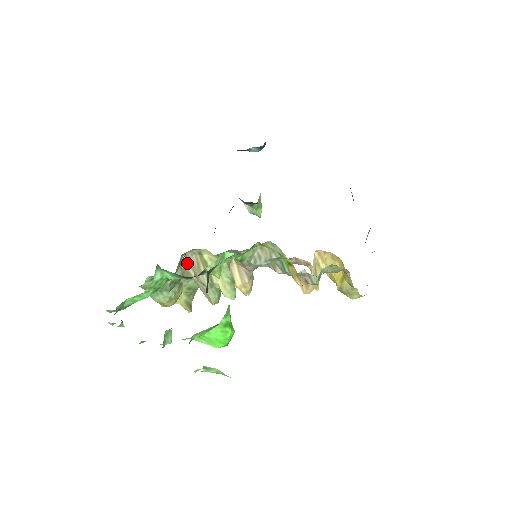
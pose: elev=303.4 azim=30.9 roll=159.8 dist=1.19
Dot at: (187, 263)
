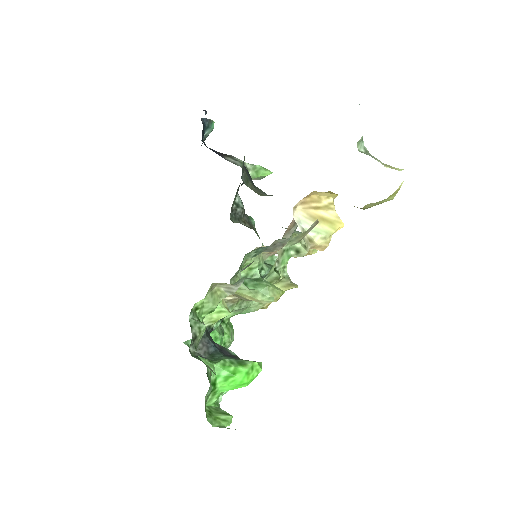
Dot at: occluded
